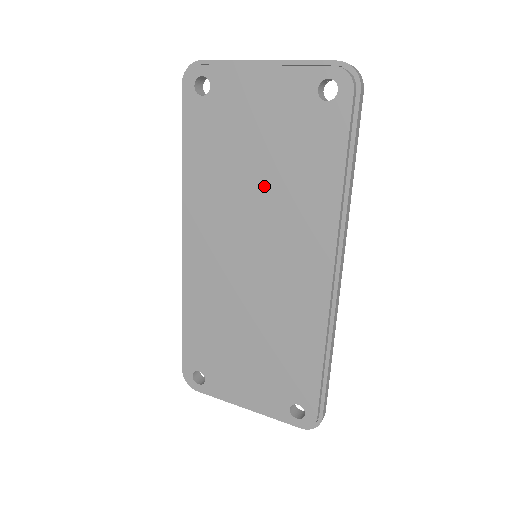
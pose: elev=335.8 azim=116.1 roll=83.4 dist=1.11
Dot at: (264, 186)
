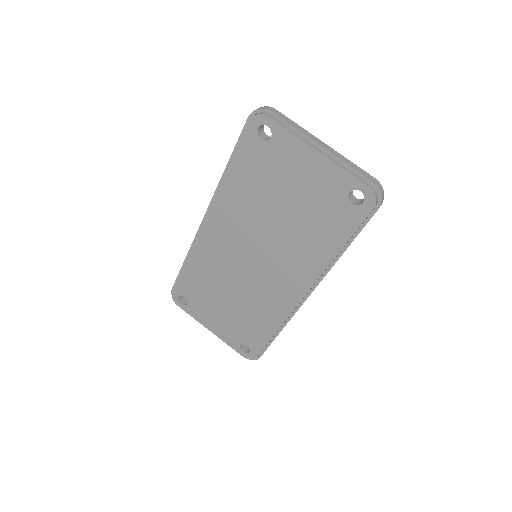
Dot at: (282, 224)
